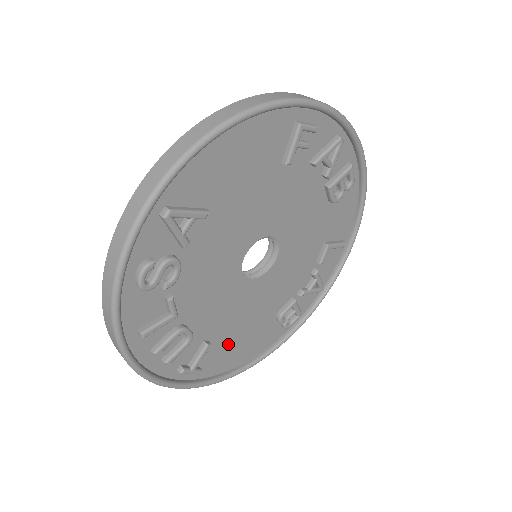
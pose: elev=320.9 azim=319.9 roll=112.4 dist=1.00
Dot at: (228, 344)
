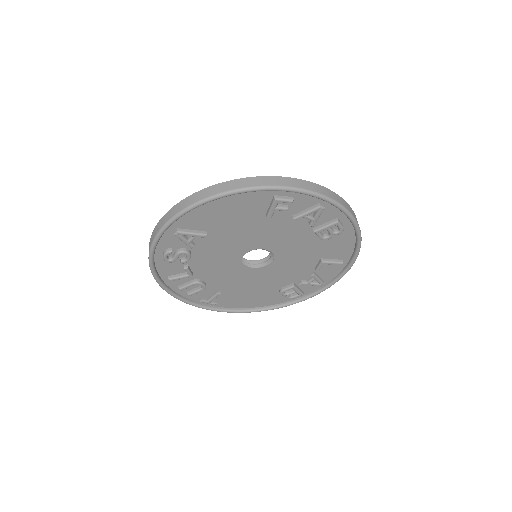
Dot at: (238, 295)
